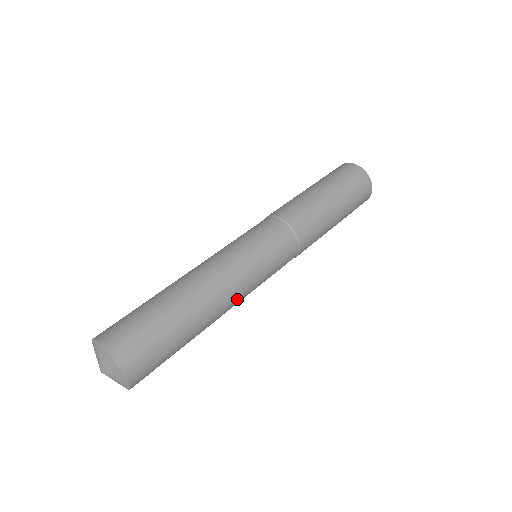
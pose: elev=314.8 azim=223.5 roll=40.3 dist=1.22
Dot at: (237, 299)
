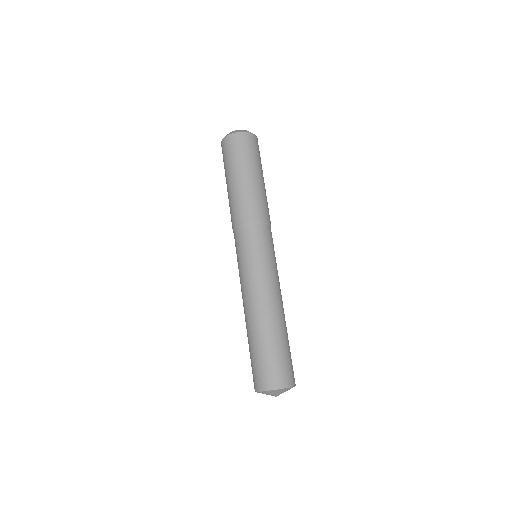
Dot at: occluded
